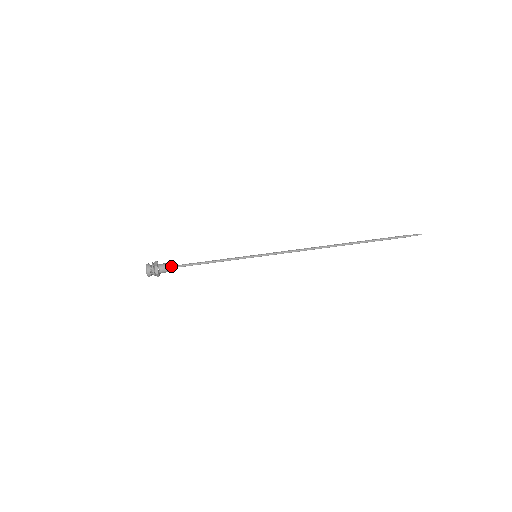
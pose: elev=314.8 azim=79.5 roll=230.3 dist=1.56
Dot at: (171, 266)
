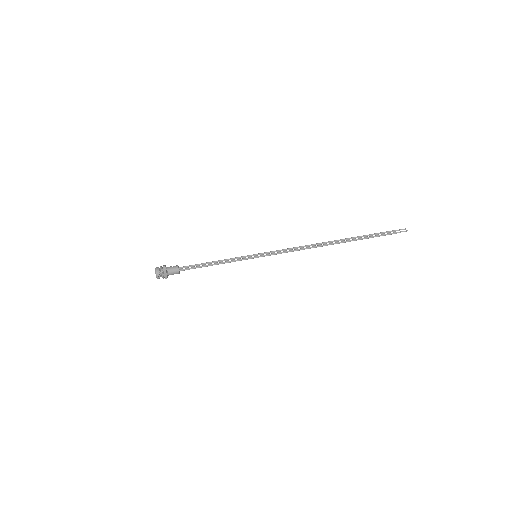
Dot at: occluded
